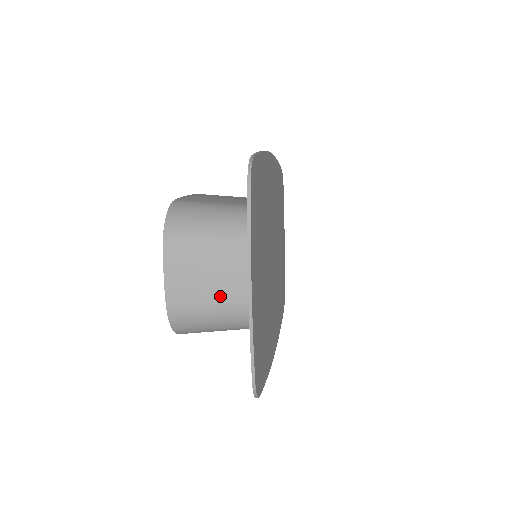
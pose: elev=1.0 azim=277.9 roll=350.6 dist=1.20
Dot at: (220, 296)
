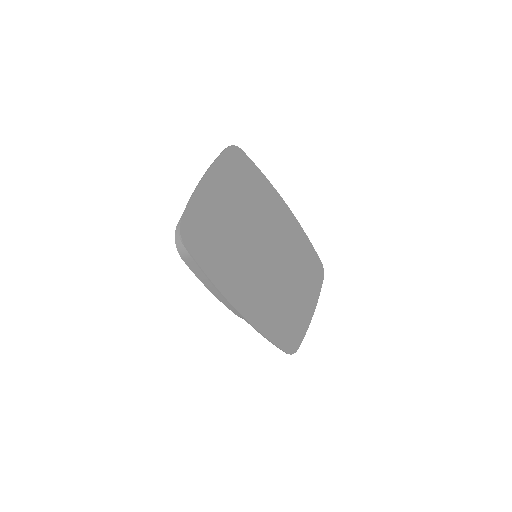
Dot at: occluded
